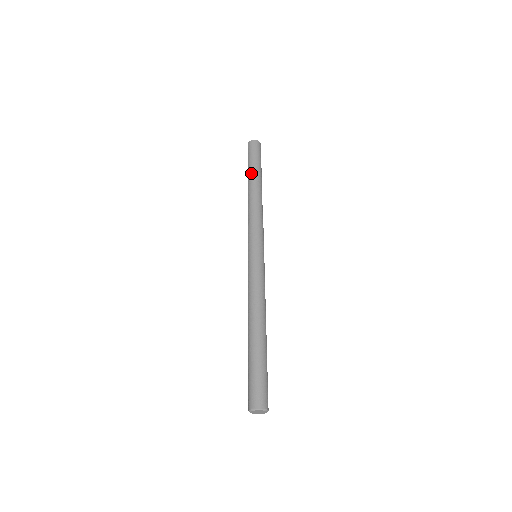
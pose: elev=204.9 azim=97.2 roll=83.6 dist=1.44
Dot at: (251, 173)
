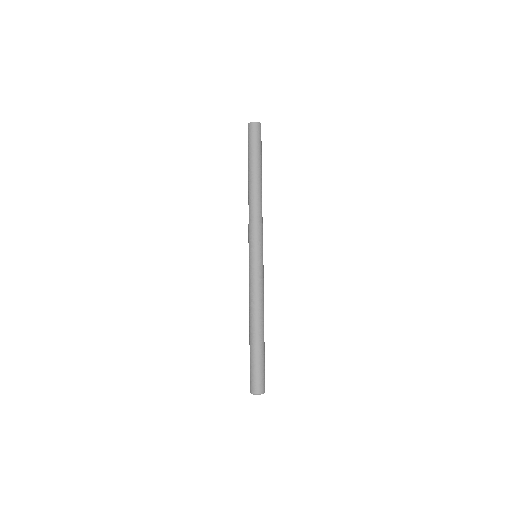
Dot at: (257, 165)
